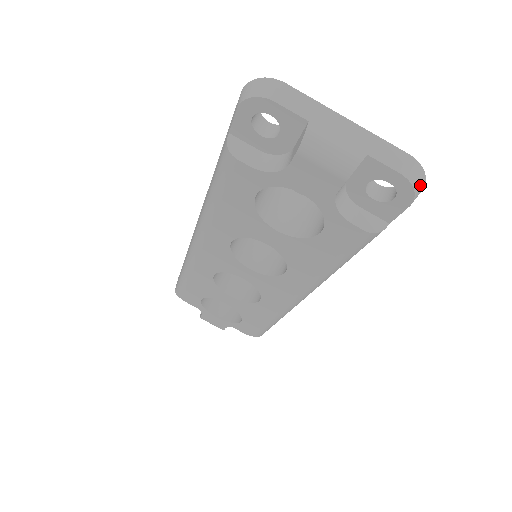
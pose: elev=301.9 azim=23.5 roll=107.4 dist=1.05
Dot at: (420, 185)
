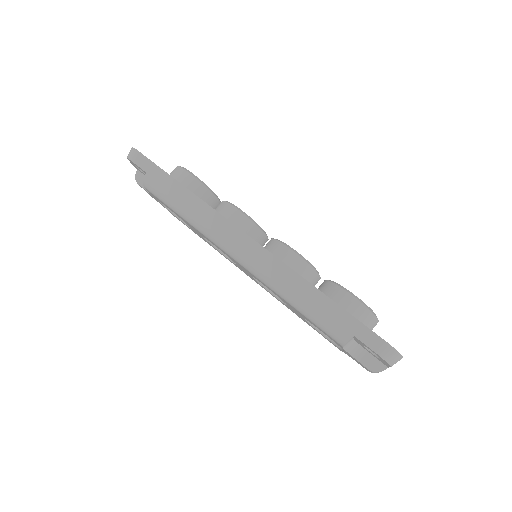
Dot at: occluded
